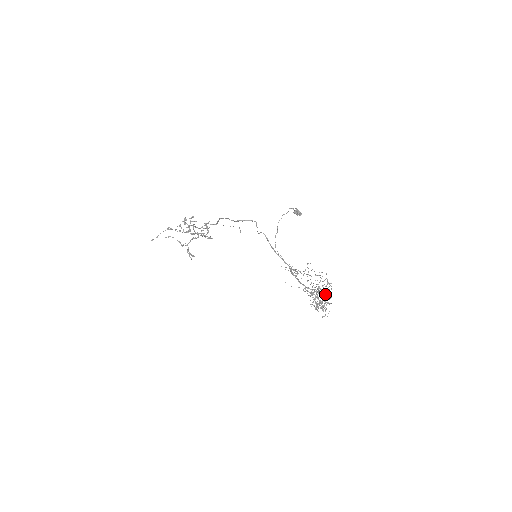
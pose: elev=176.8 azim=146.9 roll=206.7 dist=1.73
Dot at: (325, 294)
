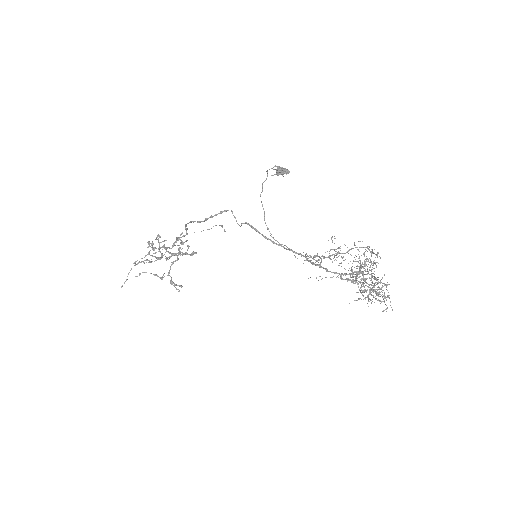
Dot at: occluded
